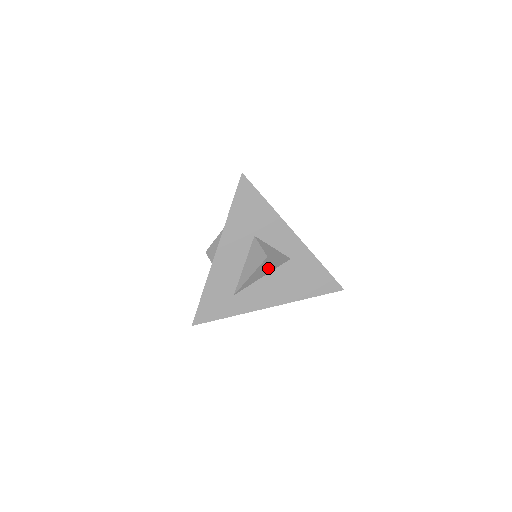
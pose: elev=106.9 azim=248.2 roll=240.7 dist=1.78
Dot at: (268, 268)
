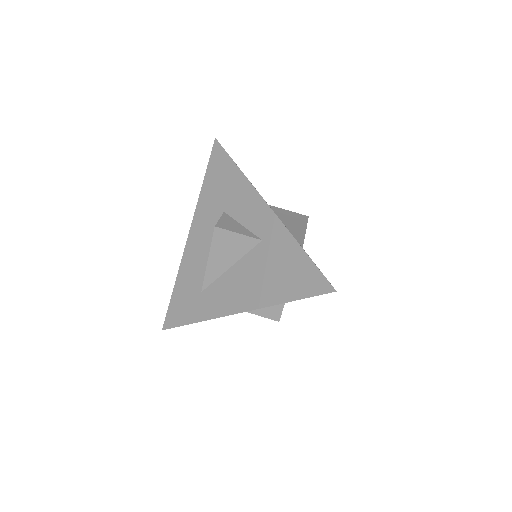
Dot at: (231, 251)
